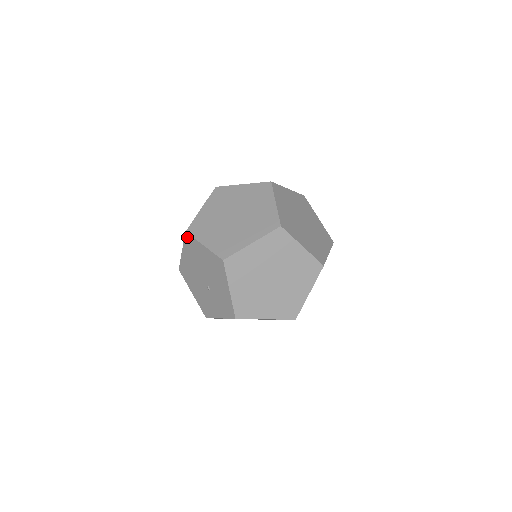
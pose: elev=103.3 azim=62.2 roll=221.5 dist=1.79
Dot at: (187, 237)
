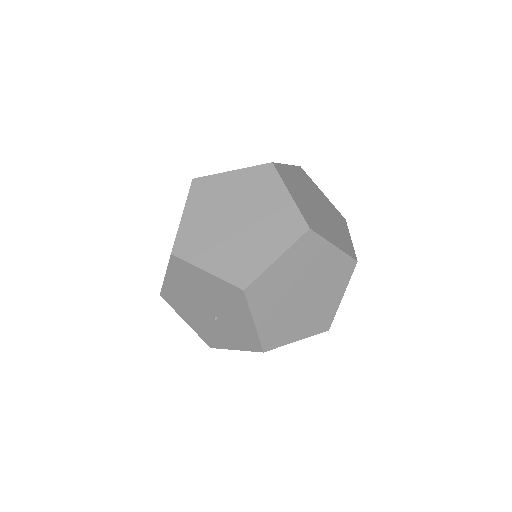
Dot at: (174, 260)
